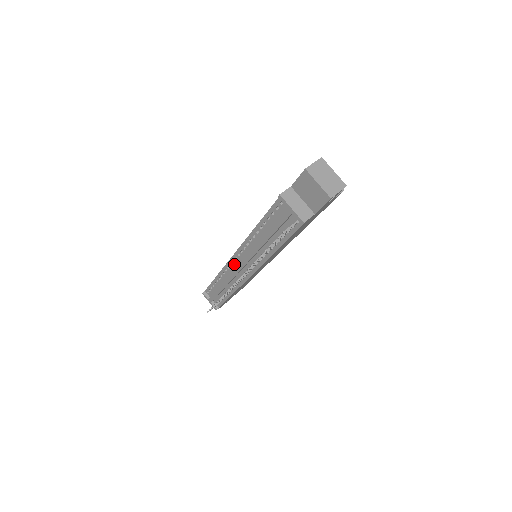
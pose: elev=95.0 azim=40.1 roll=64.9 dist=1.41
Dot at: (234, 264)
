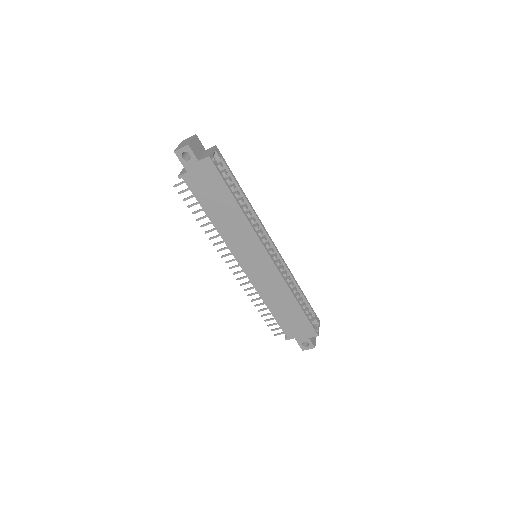
Dot at: occluded
